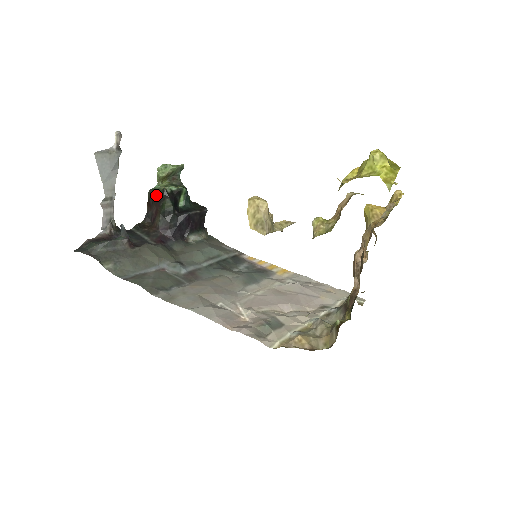
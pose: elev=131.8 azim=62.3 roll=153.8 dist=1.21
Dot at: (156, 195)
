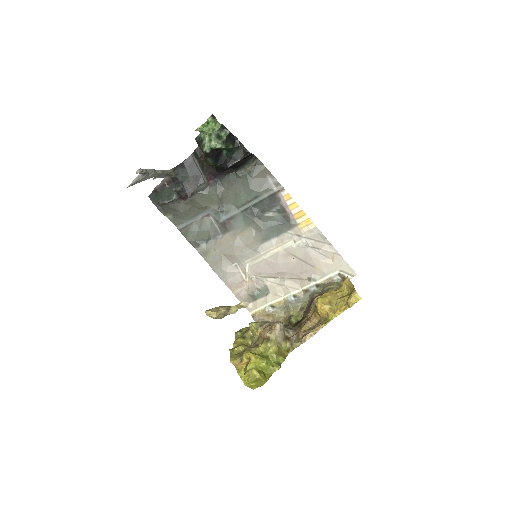
Dot at: (200, 148)
